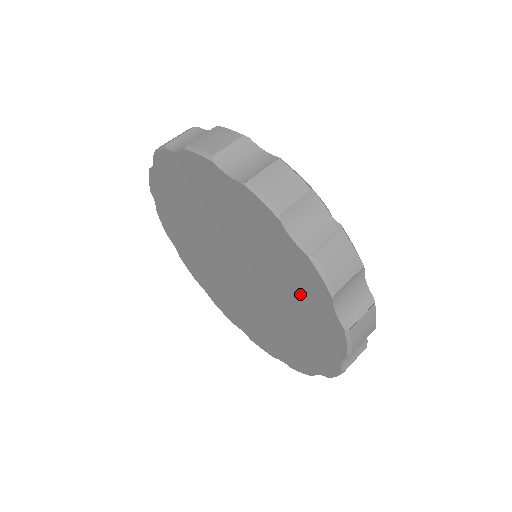
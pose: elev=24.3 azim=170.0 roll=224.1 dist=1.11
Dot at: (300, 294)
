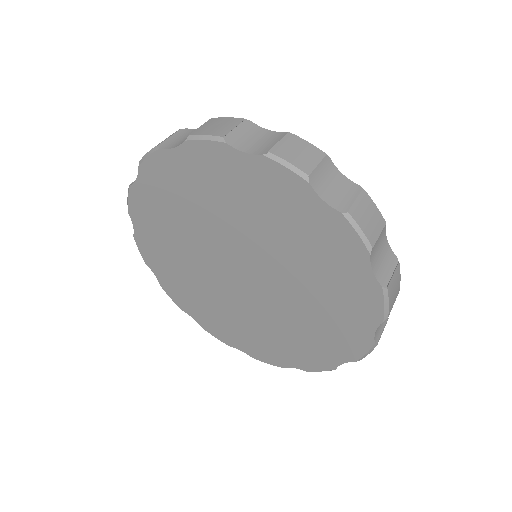
Dot at: (319, 337)
